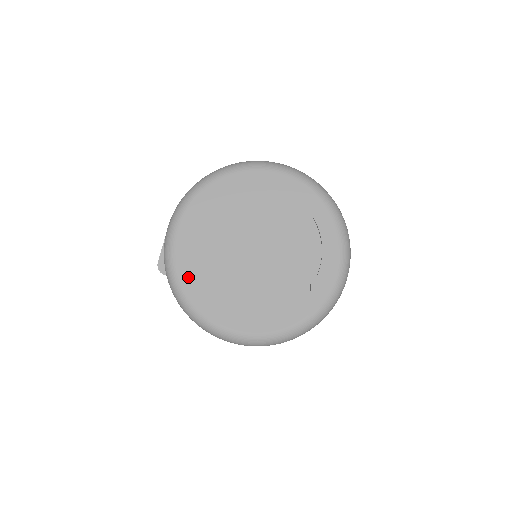
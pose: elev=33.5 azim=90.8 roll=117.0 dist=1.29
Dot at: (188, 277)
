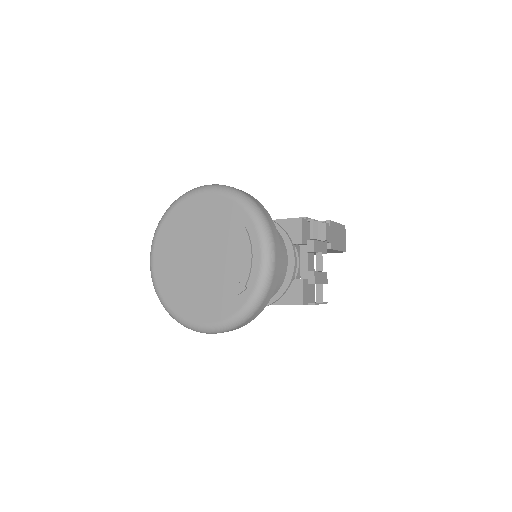
Dot at: (161, 280)
